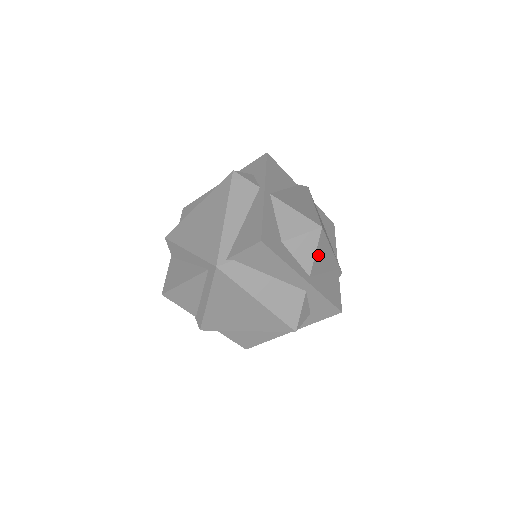
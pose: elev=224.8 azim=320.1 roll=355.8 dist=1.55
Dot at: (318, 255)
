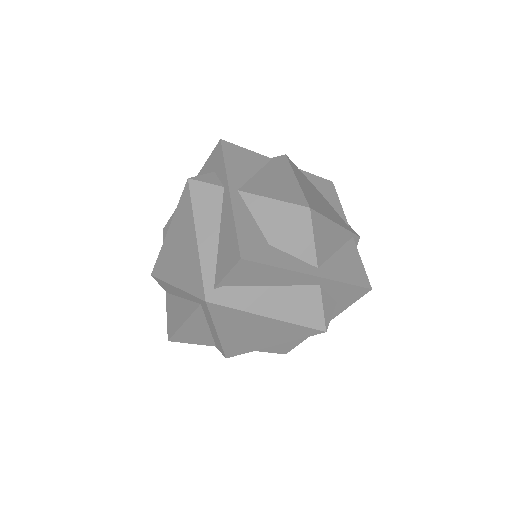
Dot at: (319, 239)
